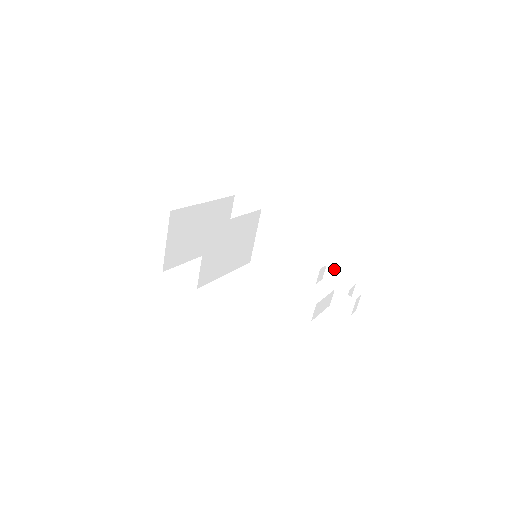
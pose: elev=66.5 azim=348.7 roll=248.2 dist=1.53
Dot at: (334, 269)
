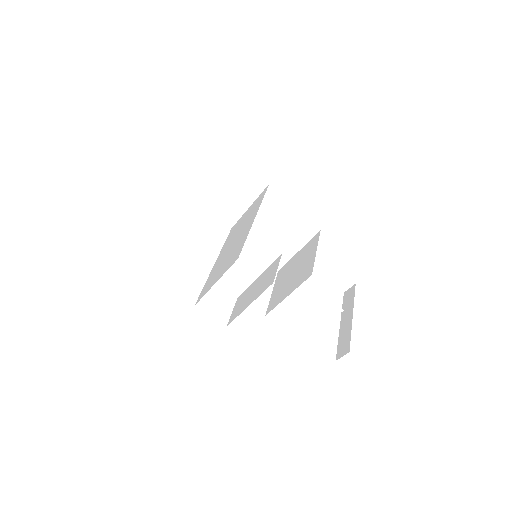
Dot at: occluded
